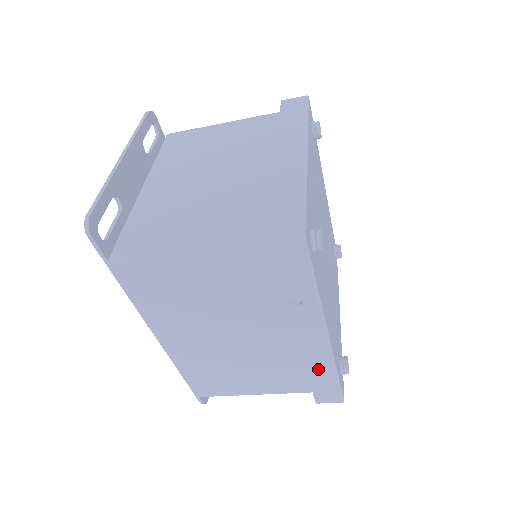
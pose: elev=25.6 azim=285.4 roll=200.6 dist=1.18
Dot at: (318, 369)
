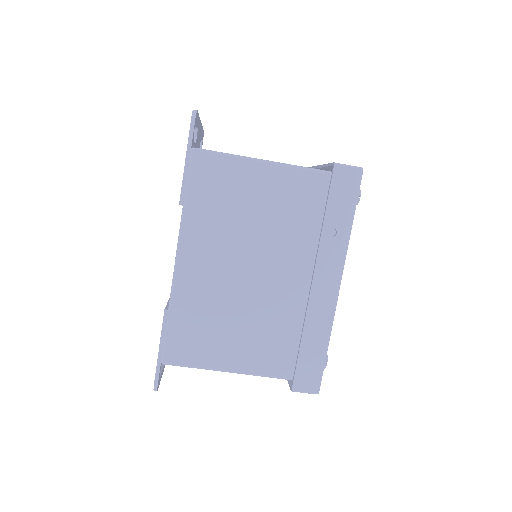
Dot at: (315, 331)
